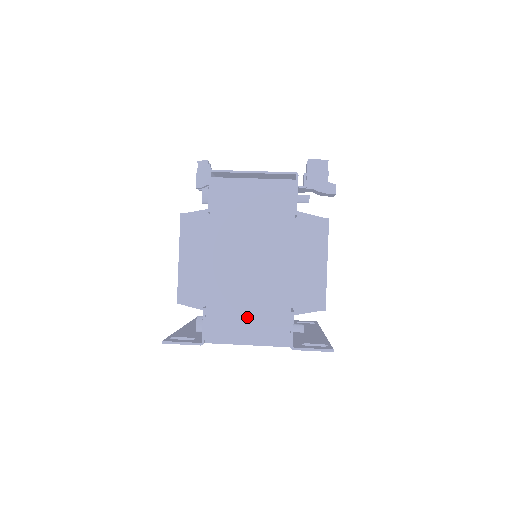
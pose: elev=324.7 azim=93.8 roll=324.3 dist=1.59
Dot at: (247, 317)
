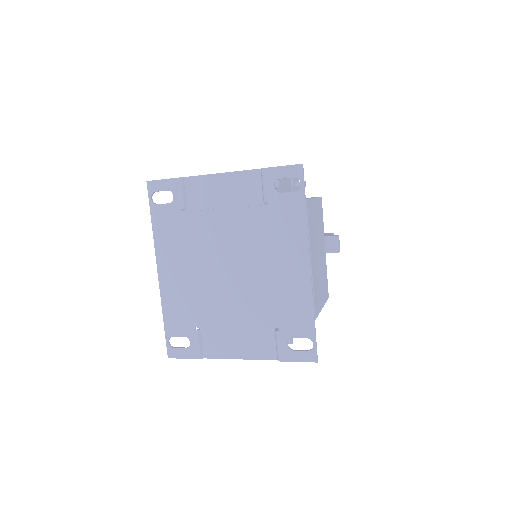
Dot at: occluded
